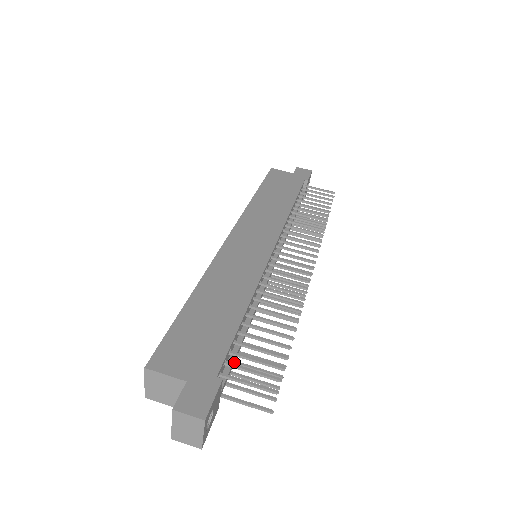
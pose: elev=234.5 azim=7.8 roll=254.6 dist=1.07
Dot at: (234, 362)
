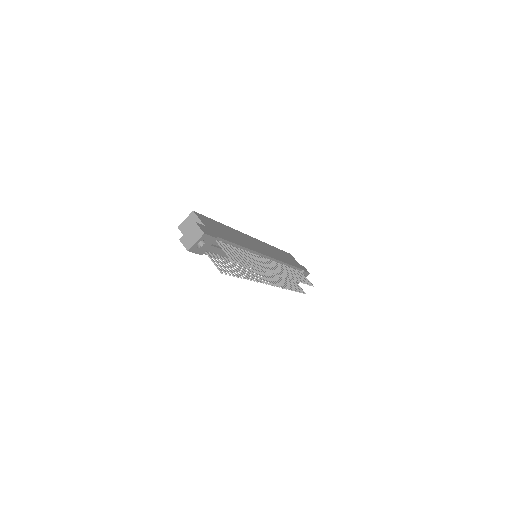
Dot at: (221, 252)
